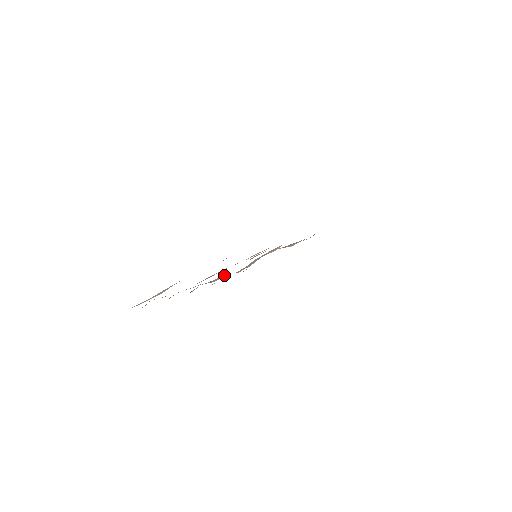
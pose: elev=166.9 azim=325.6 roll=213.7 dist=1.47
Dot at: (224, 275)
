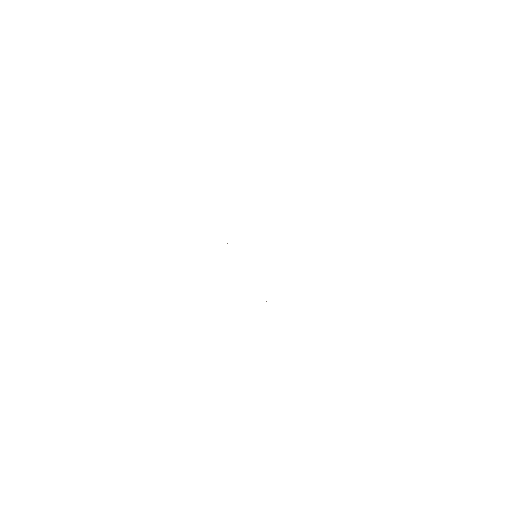
Dot at: occluded
